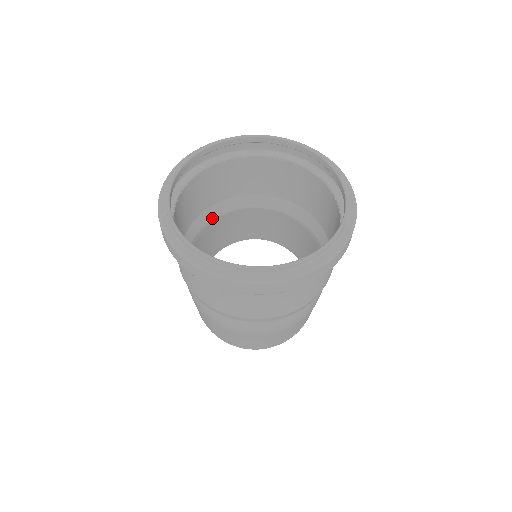
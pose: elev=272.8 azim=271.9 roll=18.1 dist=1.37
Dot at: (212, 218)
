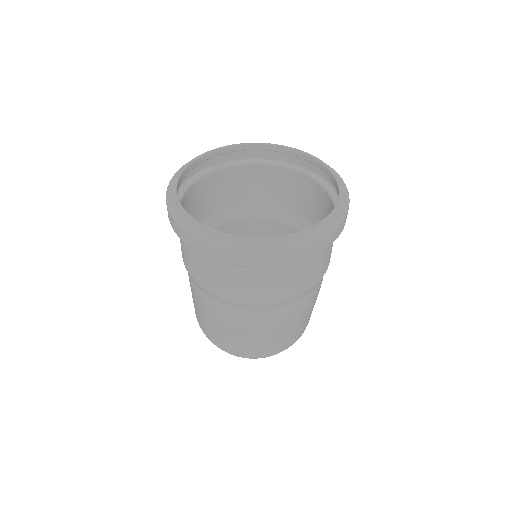
Dot at: occluded
